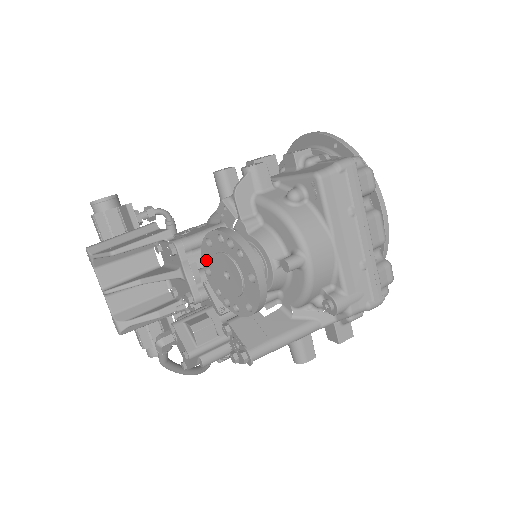
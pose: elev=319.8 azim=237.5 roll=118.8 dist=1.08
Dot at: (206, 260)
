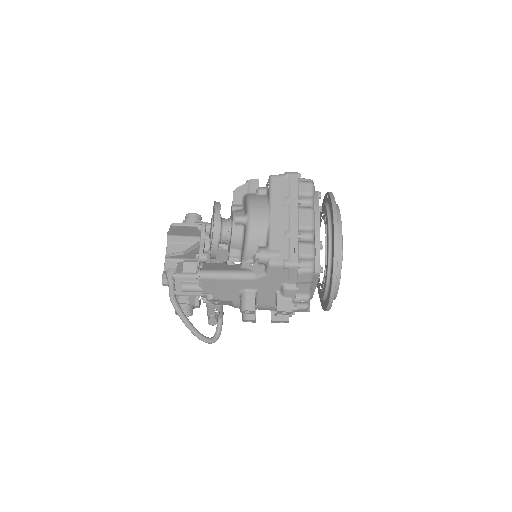
Dot at: occluded
